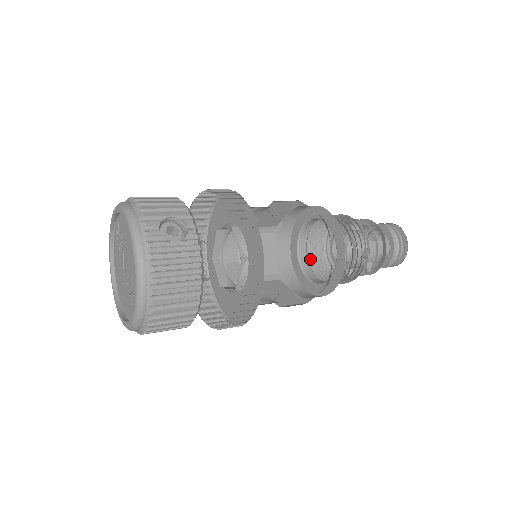
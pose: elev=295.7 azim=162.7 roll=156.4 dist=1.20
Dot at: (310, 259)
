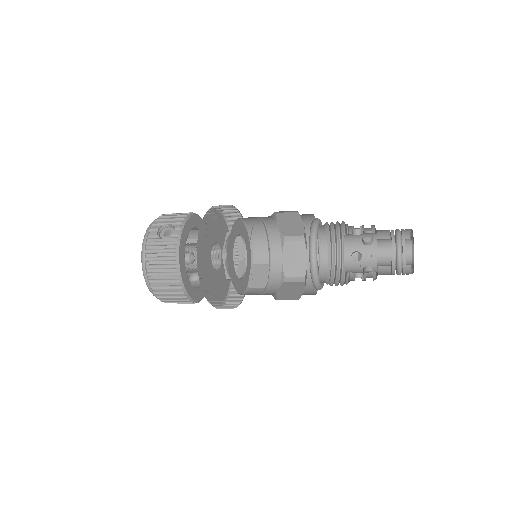
Dot at: (331, 264)
